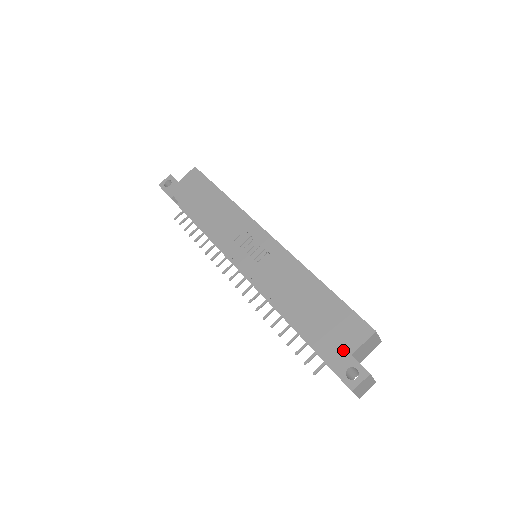
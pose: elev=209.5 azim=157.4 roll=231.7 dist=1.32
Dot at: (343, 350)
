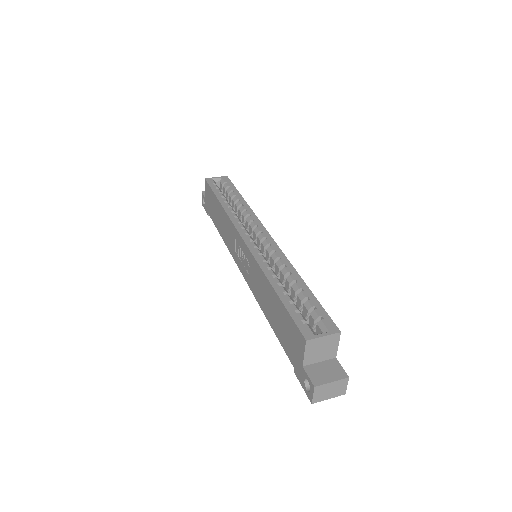
Dot at: (298, 361)
